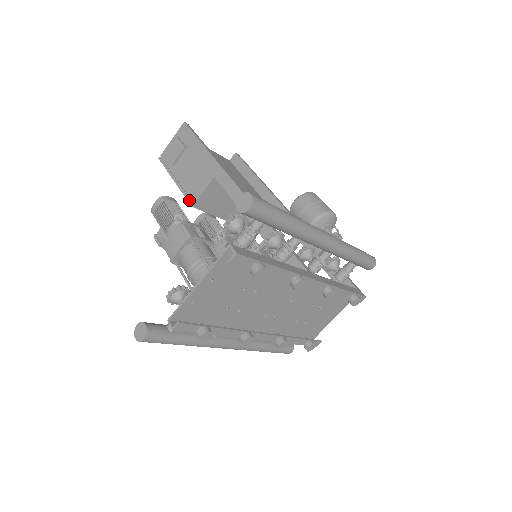
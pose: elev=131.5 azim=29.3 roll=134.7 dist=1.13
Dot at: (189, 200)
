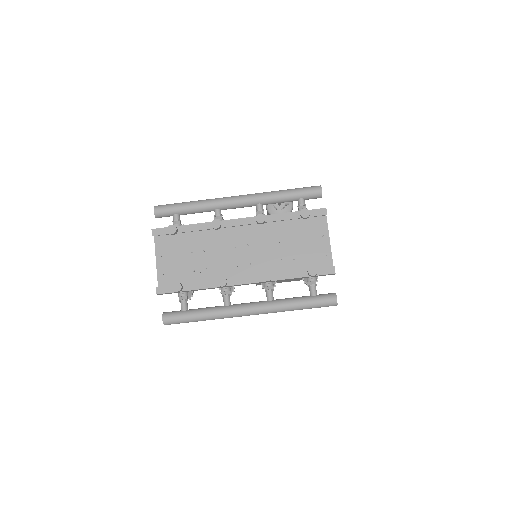
Dot at: occluded
